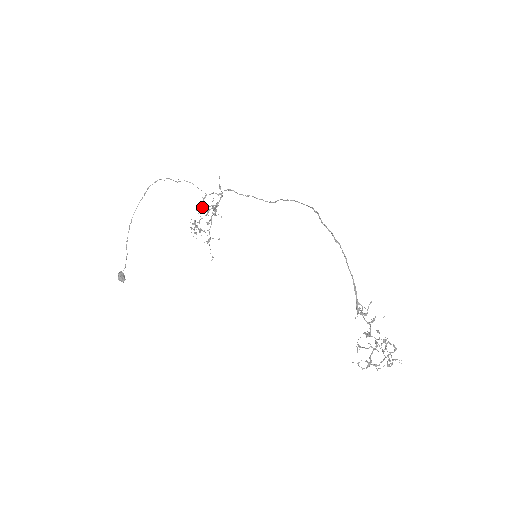
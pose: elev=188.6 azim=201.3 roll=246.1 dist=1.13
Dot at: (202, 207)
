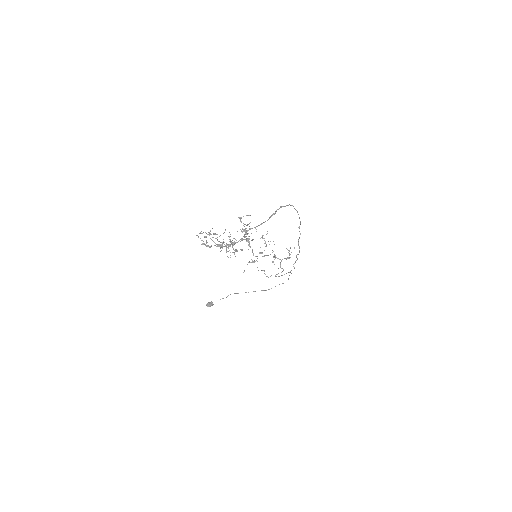
Dot at: occluded
